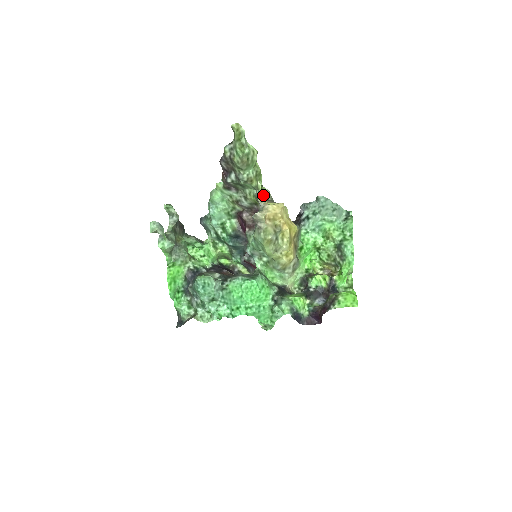
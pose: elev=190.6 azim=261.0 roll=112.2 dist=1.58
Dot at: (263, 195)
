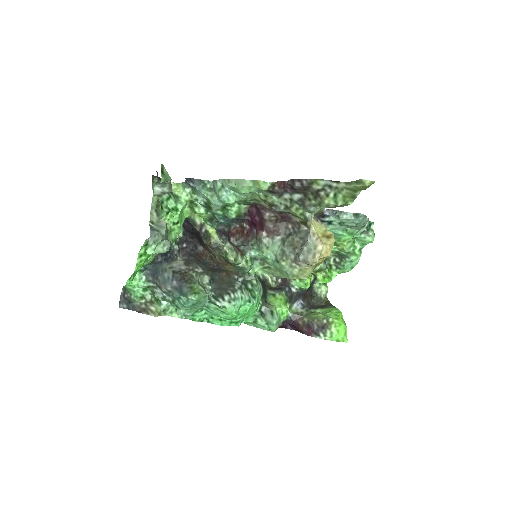
Dot at: occluded
